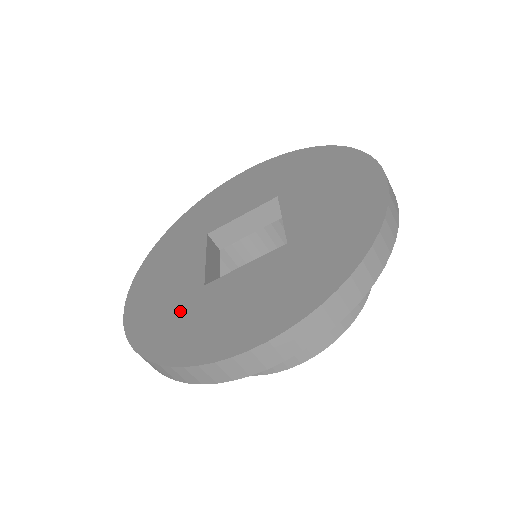
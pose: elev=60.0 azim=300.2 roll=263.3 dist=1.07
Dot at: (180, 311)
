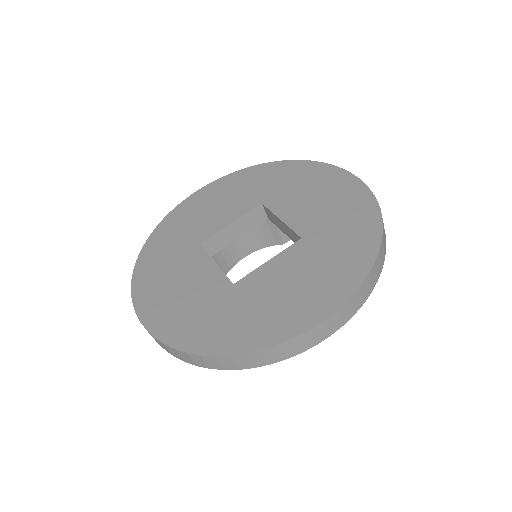
Dot at: (221, 310)
